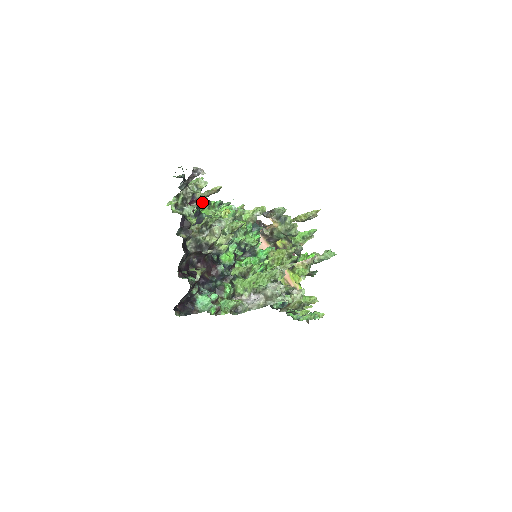
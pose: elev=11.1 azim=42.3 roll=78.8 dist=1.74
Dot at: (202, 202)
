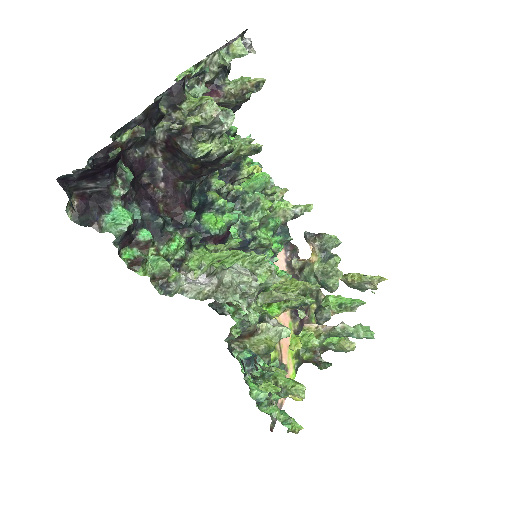
Dot at: (233, 138)
